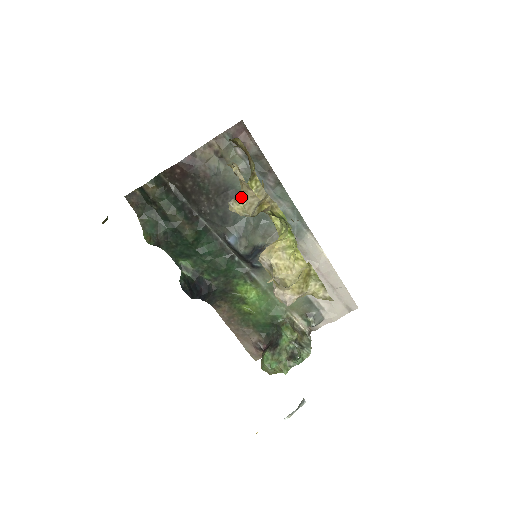
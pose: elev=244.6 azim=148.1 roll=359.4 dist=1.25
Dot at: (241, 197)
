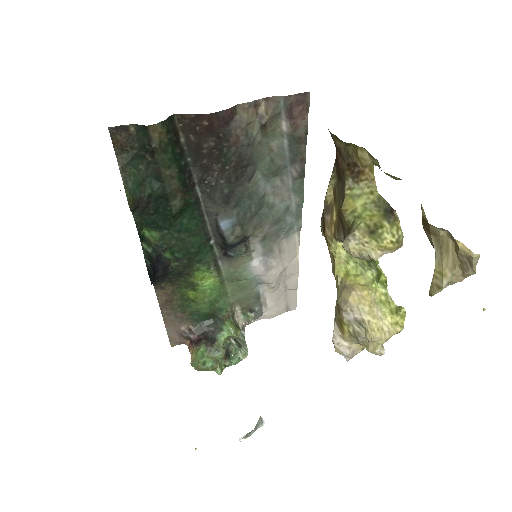
Dot at: (443, 279)
